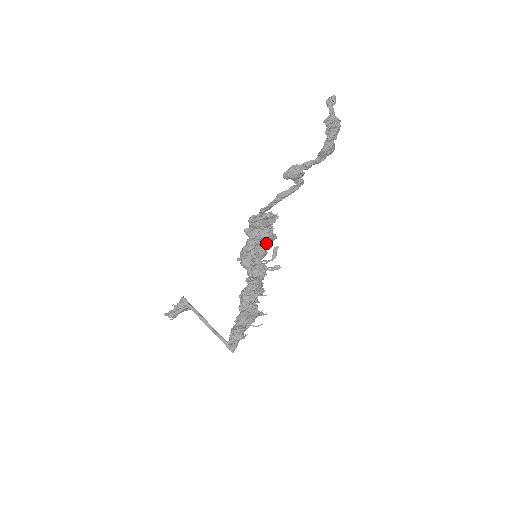
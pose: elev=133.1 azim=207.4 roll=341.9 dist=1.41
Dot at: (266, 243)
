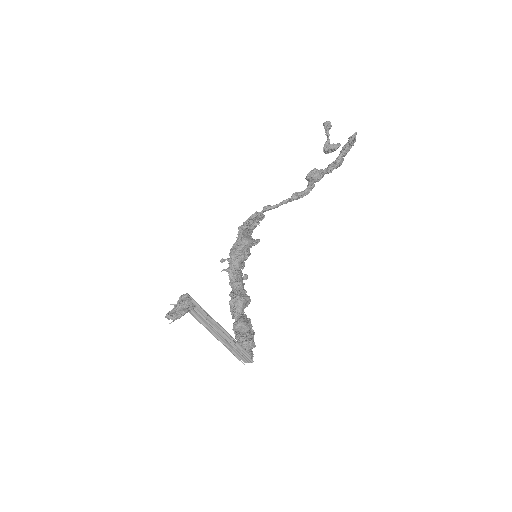
Dot at: occluded
